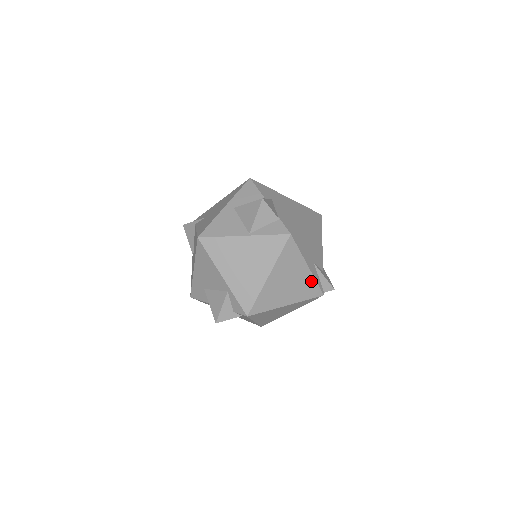
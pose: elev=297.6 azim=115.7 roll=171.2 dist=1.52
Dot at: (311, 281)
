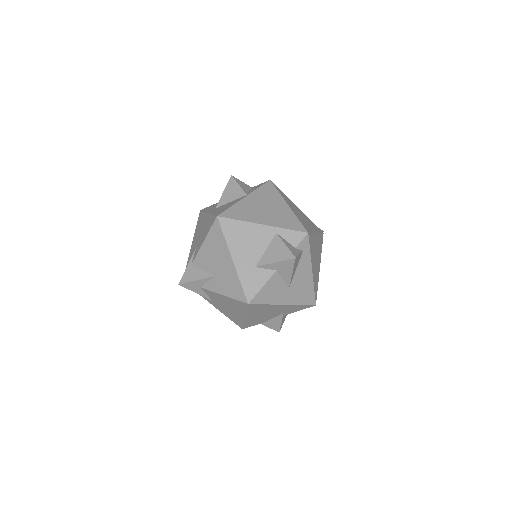
Dot at: (308, 219)
